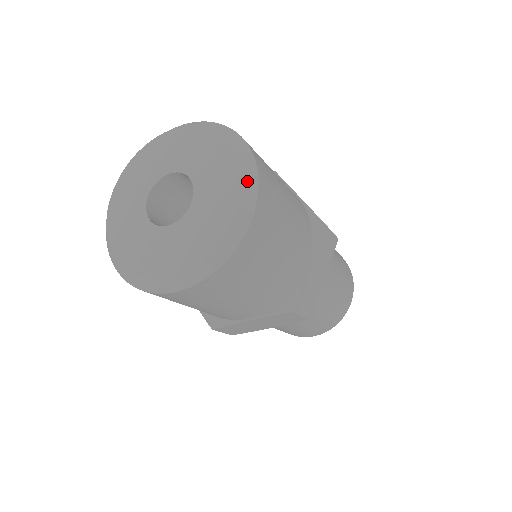
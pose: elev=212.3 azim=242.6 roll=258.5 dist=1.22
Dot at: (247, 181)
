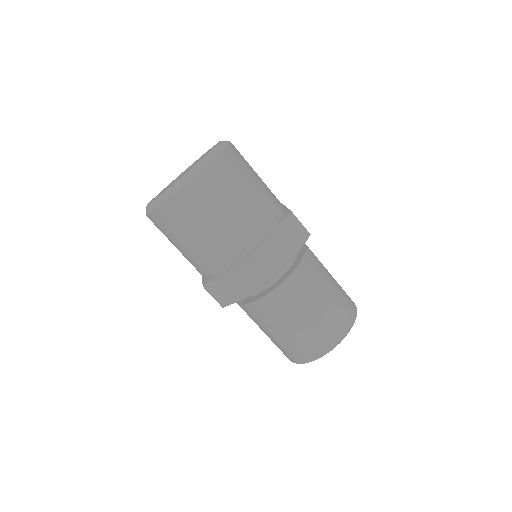
Dot at: (217, 148)
